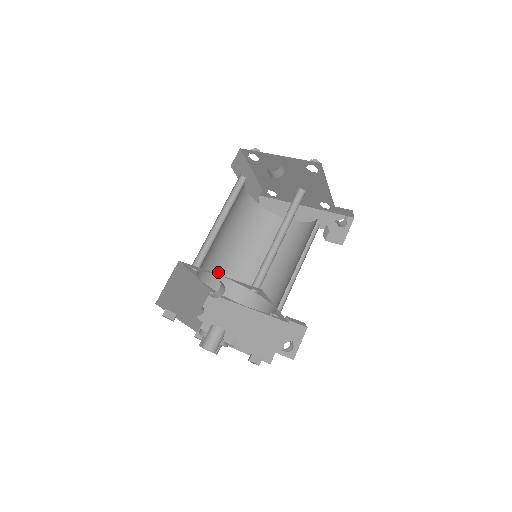
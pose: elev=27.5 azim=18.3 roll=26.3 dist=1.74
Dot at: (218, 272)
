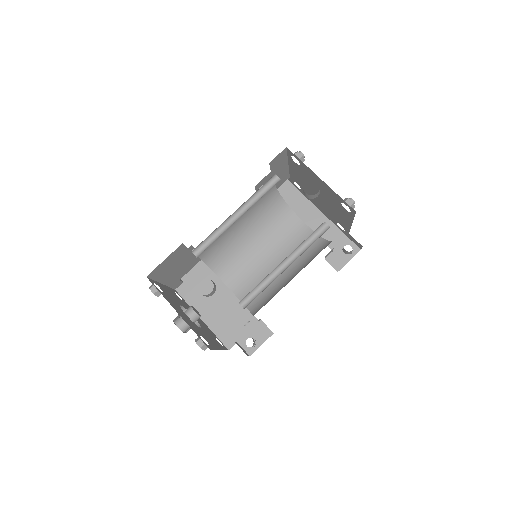
Dot at: (215, 249)
